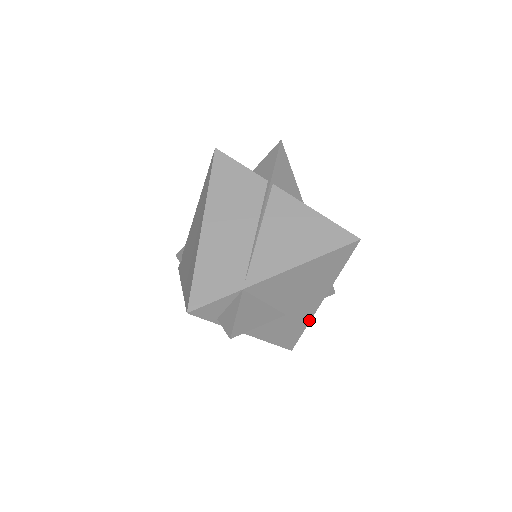
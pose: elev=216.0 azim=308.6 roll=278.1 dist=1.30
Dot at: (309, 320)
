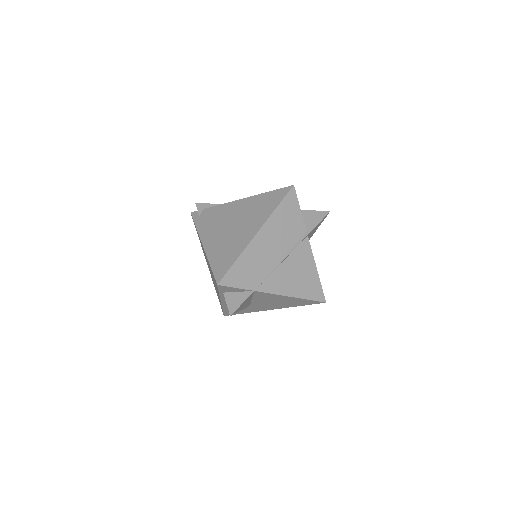
Dot at: (254, 311)
